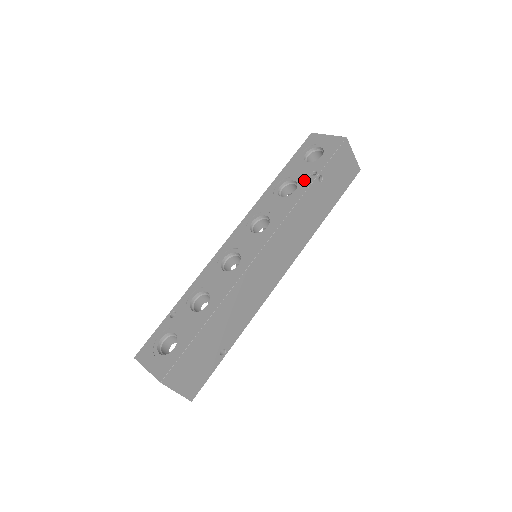
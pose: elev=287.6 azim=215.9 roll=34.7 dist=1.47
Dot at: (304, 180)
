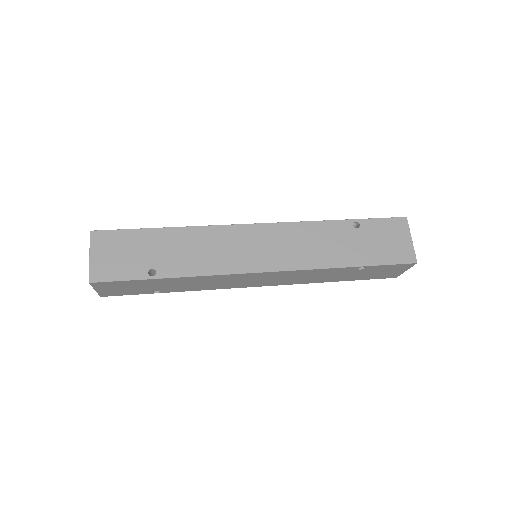
Dot at: occluded
